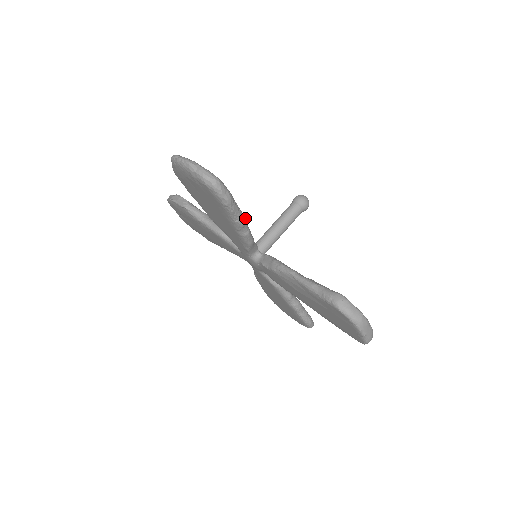
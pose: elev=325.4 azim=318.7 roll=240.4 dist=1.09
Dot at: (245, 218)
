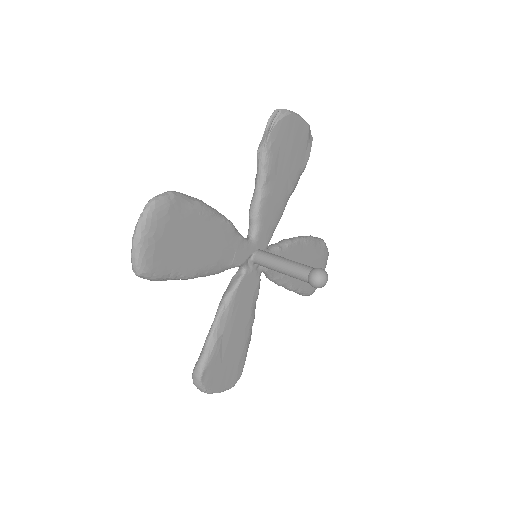
Dot at: (192, 277)
